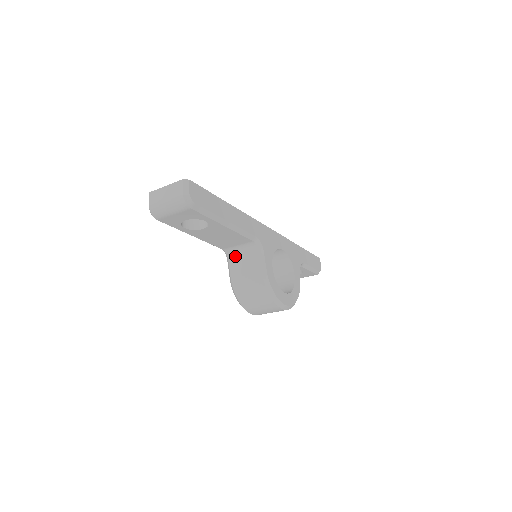
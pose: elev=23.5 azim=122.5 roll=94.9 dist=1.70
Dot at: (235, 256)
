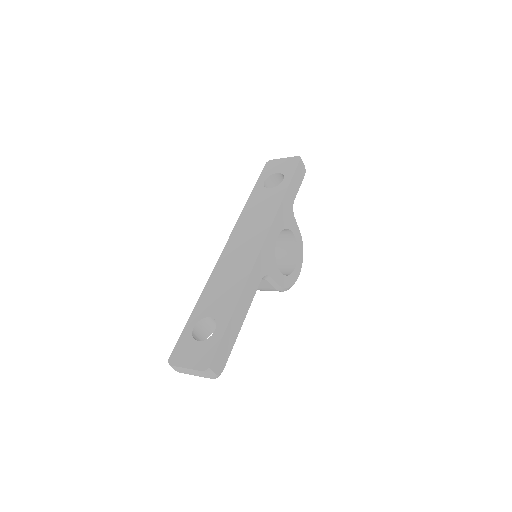
Dot at: occluded
